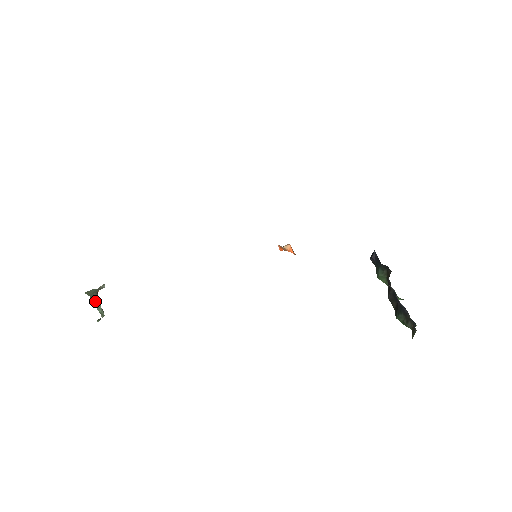
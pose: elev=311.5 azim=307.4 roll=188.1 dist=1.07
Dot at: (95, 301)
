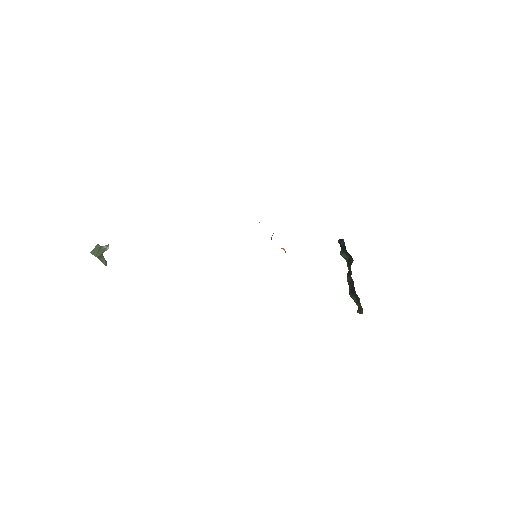
Dot at: (100, 258)
